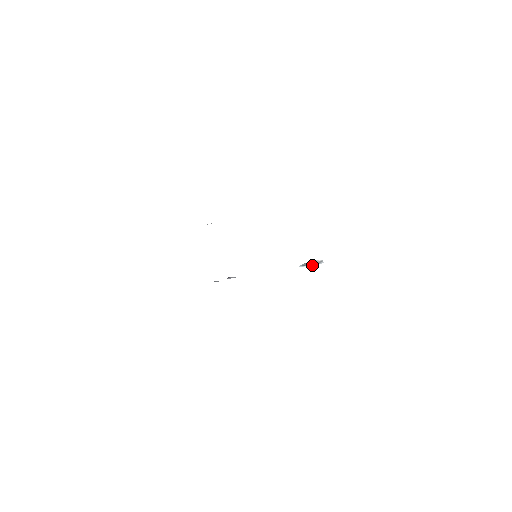
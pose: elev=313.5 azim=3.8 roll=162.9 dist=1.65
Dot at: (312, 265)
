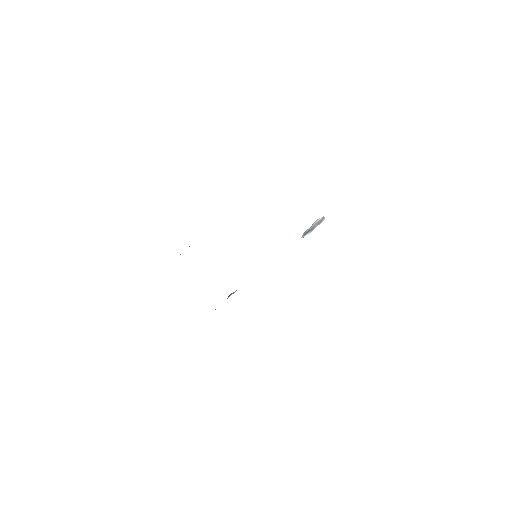
Dot at: (314, 228)
